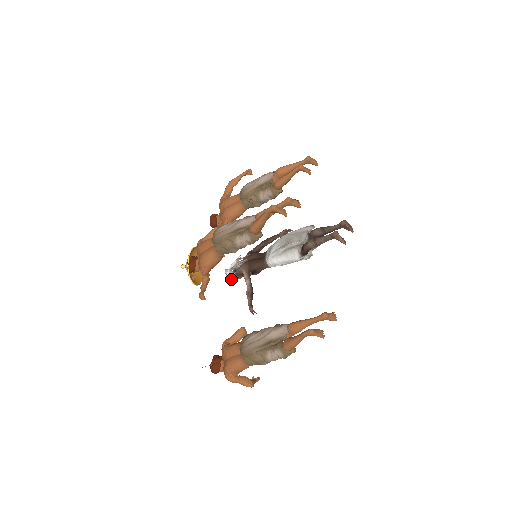
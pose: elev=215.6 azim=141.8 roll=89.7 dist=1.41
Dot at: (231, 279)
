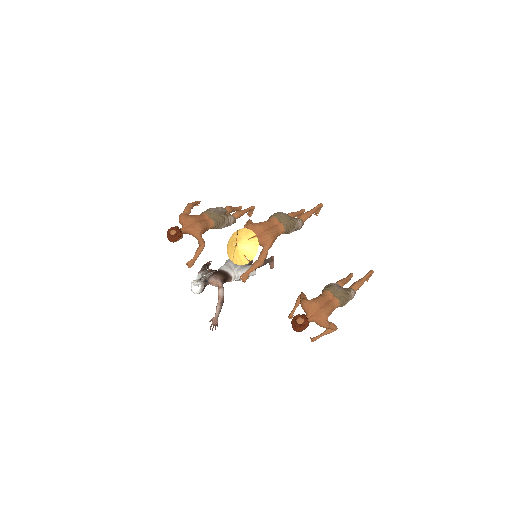
Dot at: (198, 291)
